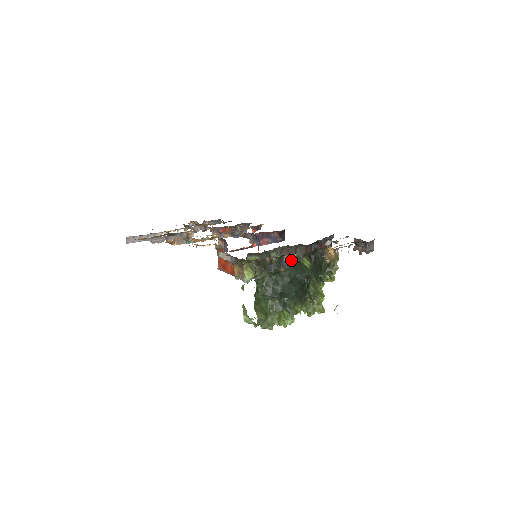
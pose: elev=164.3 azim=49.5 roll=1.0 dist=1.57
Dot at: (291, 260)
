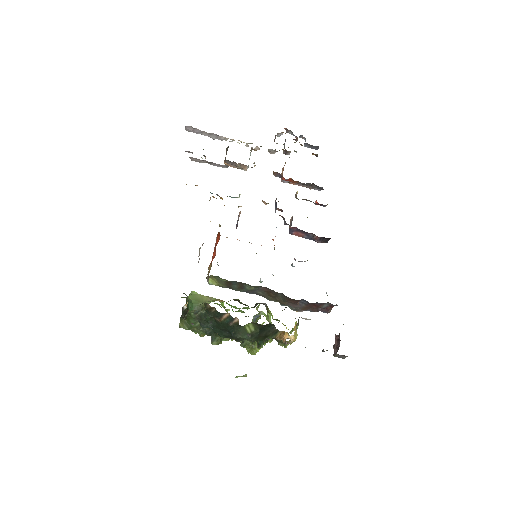
Dot at: (231, 320)
